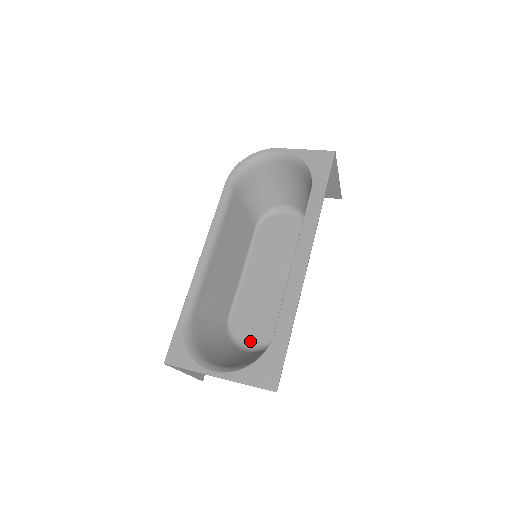
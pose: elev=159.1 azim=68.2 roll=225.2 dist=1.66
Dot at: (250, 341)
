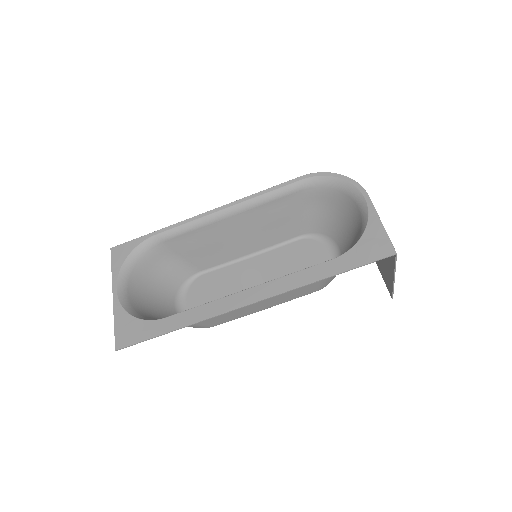
Dot at: (188, 304)
